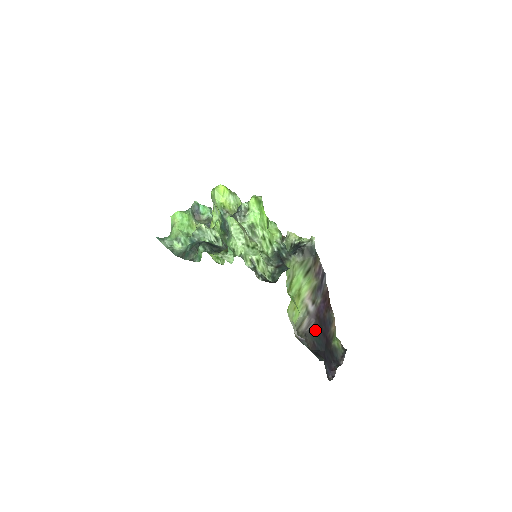
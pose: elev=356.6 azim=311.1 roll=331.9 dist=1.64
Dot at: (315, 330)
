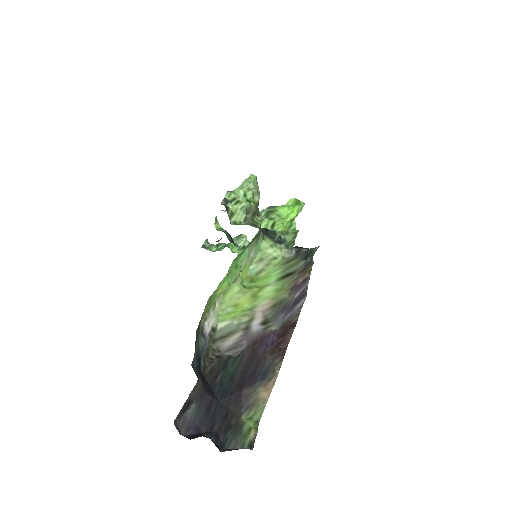
Dot at: (235, 362)
